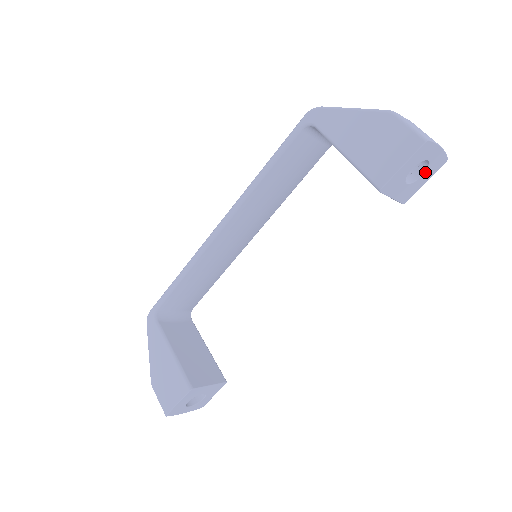
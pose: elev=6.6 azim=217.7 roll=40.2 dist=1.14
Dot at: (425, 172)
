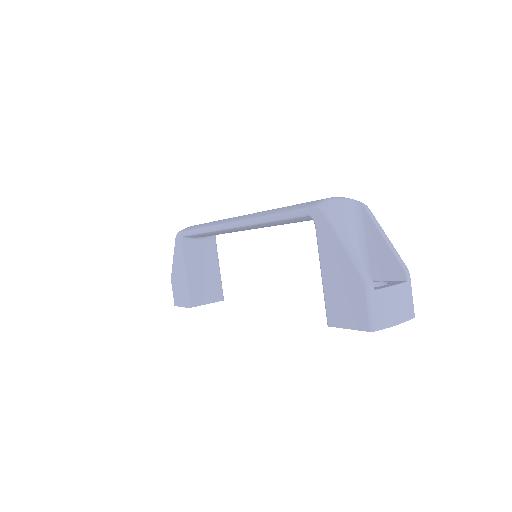
Dot at: occluded
